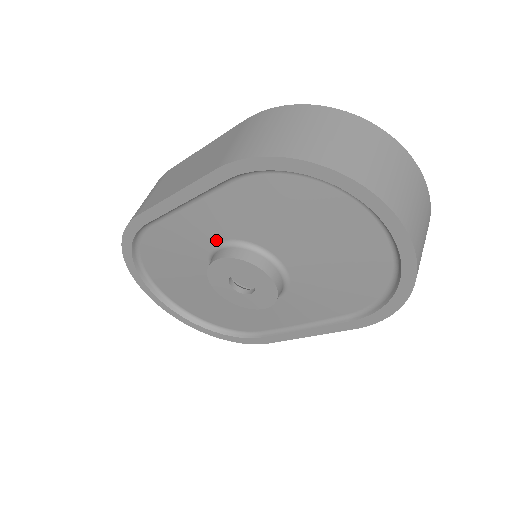
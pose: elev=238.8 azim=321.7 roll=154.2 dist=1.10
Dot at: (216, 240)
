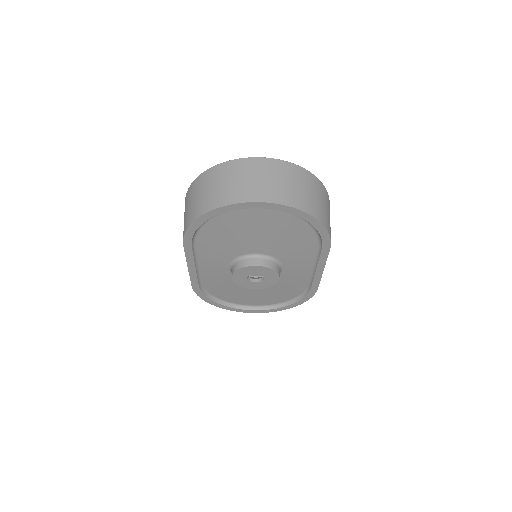
Dot at: (226, 268)
